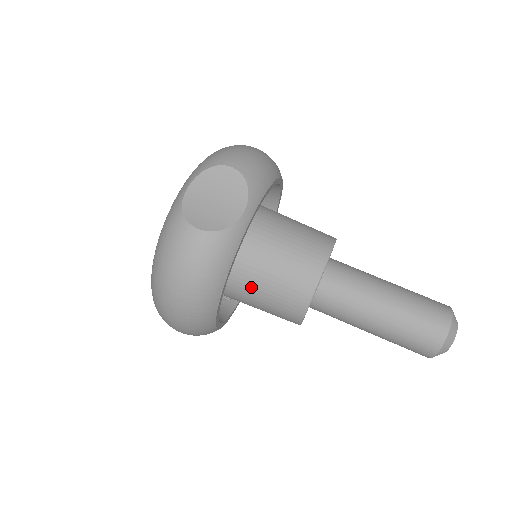
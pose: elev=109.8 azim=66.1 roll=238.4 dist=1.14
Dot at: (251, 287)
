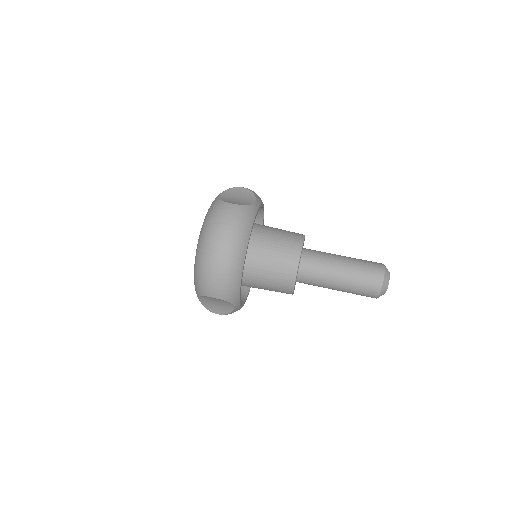
Dot at: (261, 255)
